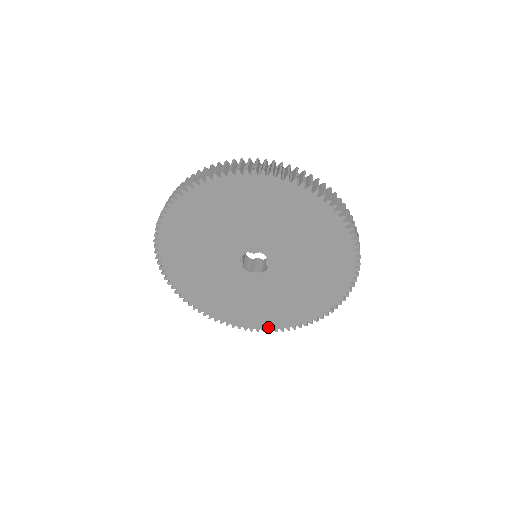
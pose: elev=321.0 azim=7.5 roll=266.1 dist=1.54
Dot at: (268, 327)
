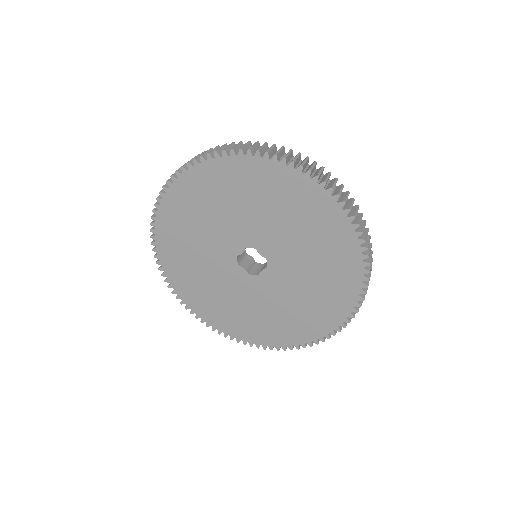
Dot at: (204, 317)
